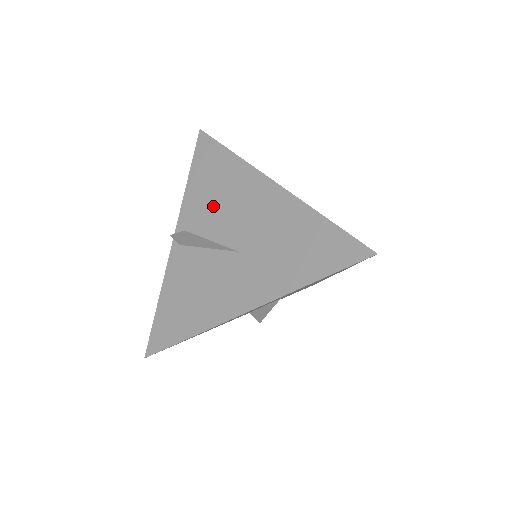
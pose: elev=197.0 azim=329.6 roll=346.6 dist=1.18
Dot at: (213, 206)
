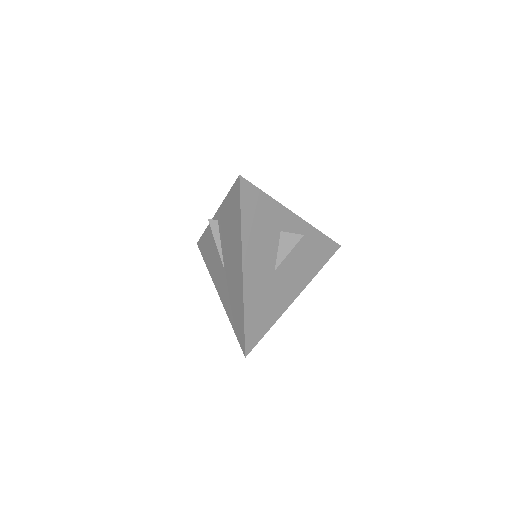
Dot at: (227, 232)
